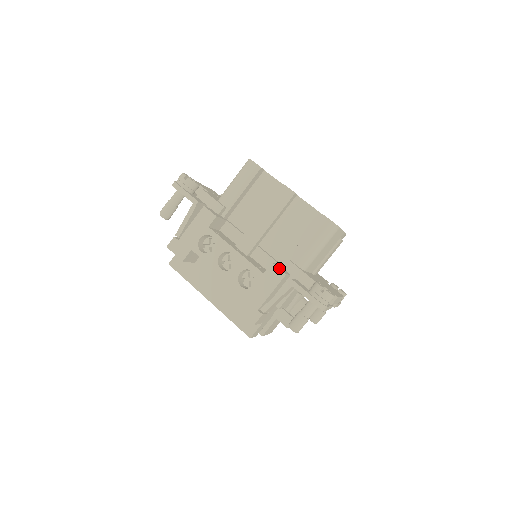
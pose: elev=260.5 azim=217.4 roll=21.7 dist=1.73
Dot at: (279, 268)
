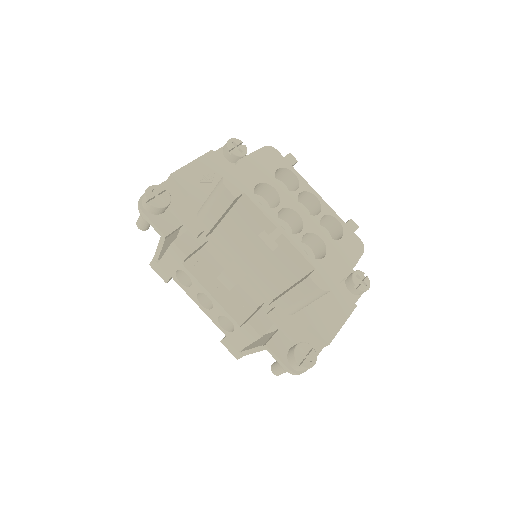
Dot at: (255, 329)
